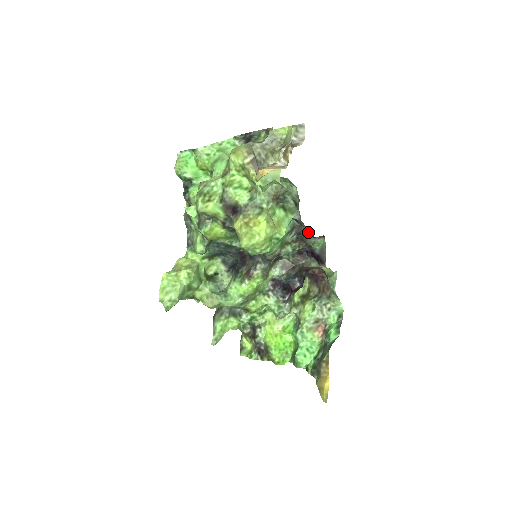
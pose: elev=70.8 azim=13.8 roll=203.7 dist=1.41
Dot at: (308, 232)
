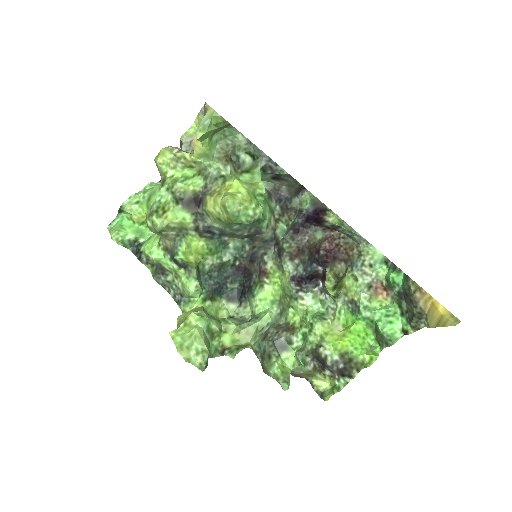
Dot at: (287, 190)
